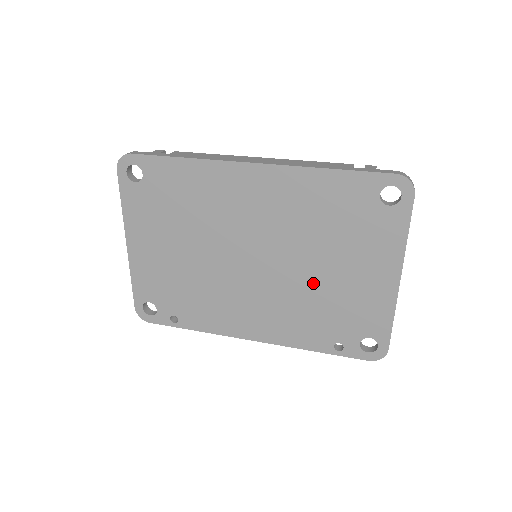
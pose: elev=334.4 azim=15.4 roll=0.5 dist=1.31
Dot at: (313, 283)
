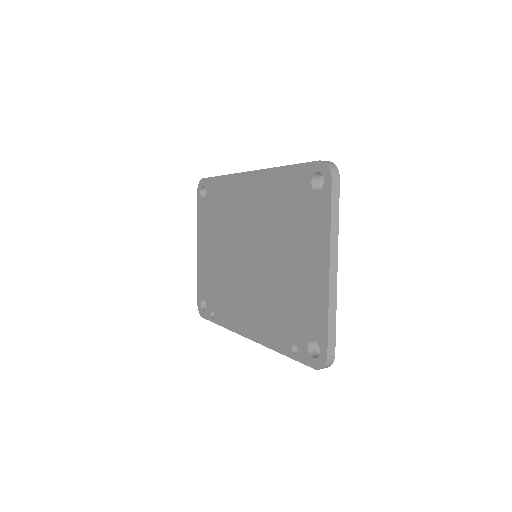
Dot at: (278, 276)
